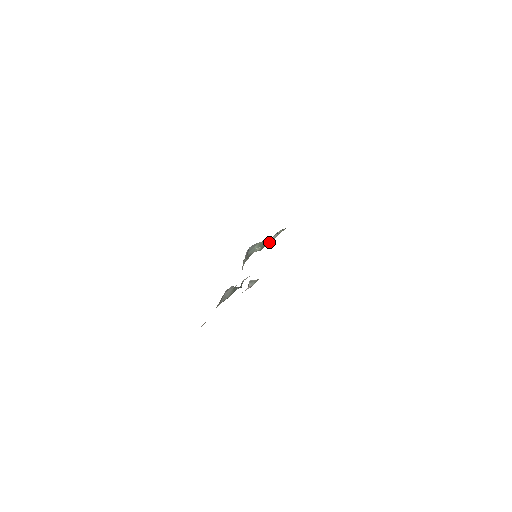
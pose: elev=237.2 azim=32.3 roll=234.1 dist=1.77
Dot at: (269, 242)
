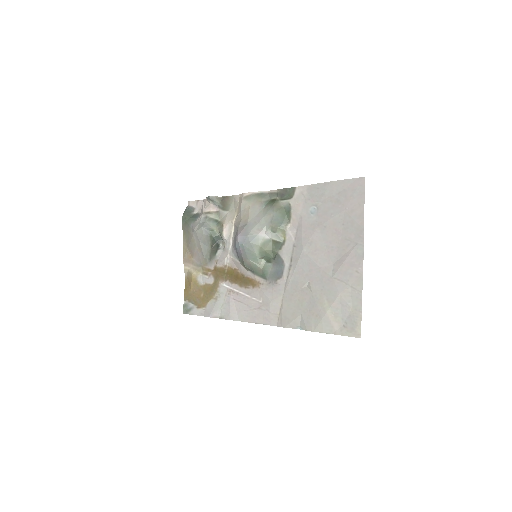
Dot at: (273, 253)
